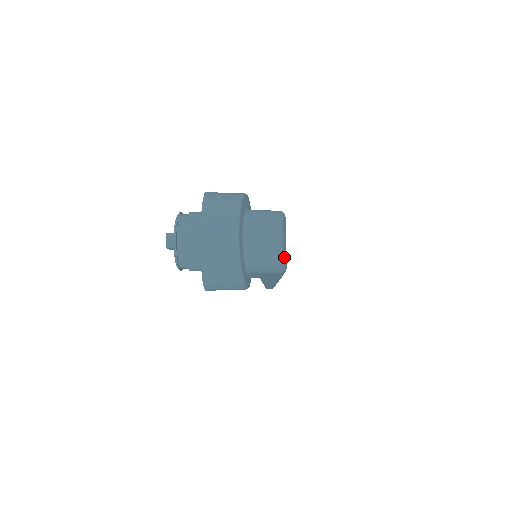
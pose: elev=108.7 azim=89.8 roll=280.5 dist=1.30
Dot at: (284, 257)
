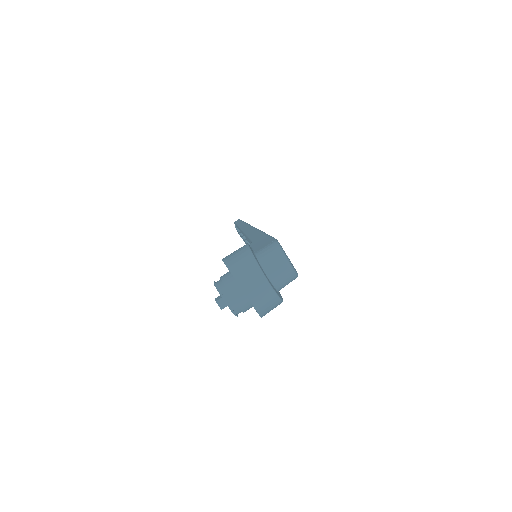
Dot at: occluded
